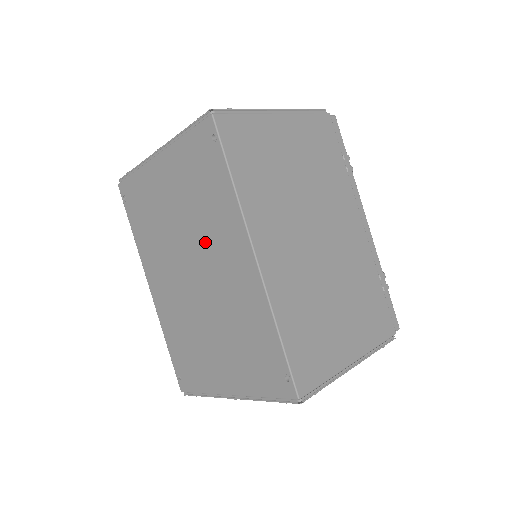
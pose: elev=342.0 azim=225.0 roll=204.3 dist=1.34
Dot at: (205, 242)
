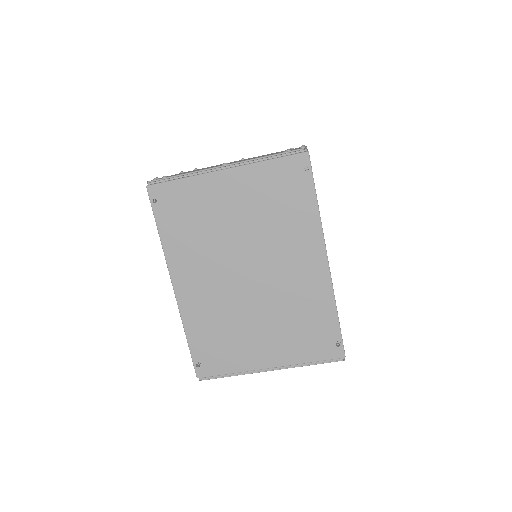
Dot at: (272, 247)
